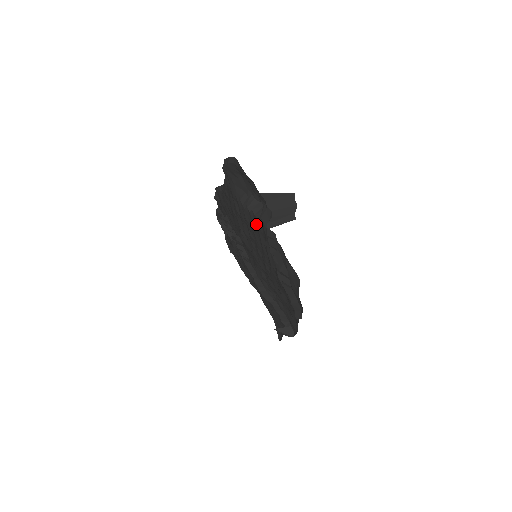
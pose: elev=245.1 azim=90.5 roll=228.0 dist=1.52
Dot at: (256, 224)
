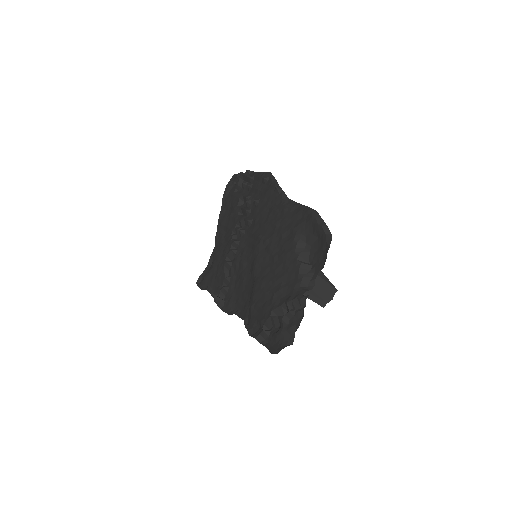
Dot at: (292, 269)
